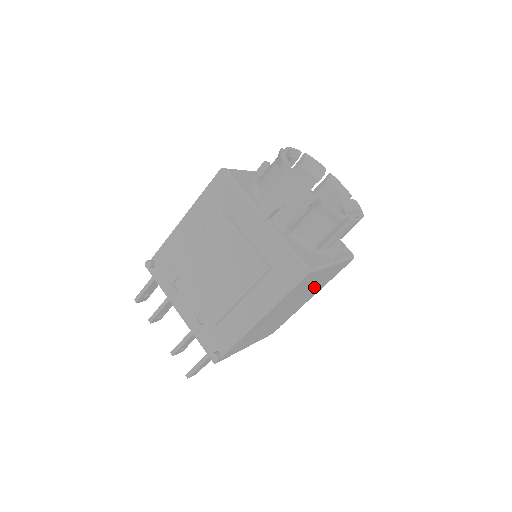
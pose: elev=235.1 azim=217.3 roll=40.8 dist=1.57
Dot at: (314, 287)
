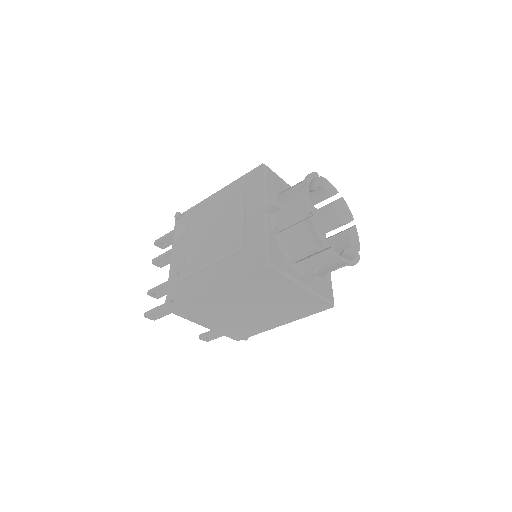
Dot at: (282, 305)
